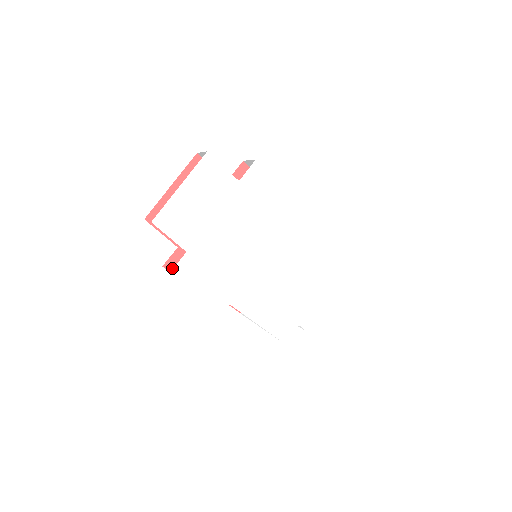
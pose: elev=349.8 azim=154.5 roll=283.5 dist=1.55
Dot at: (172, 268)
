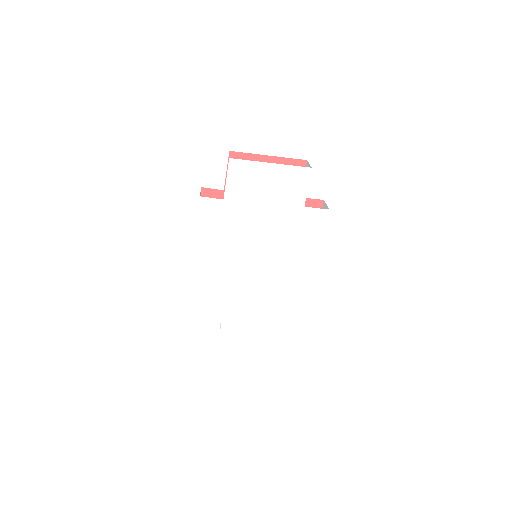
Dot at: (205, 196)
